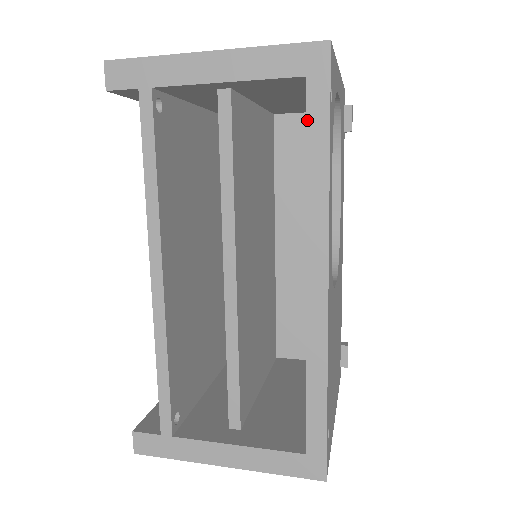
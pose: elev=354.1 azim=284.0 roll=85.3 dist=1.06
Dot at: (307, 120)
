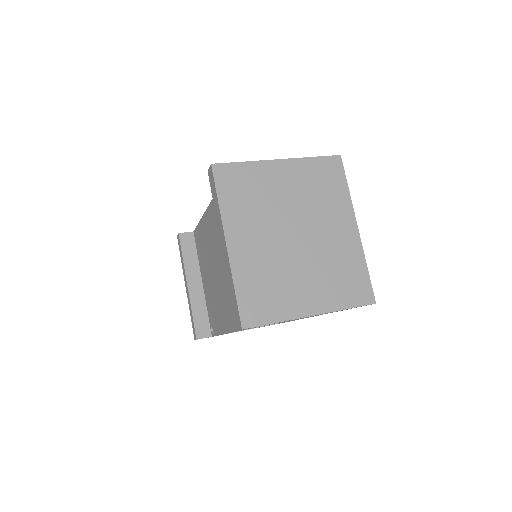
Dot at: occluded
